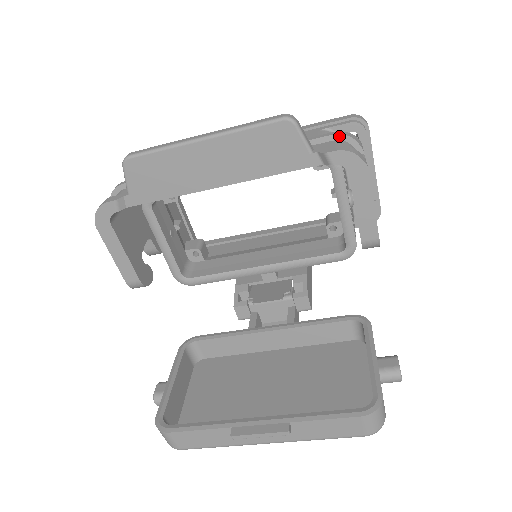
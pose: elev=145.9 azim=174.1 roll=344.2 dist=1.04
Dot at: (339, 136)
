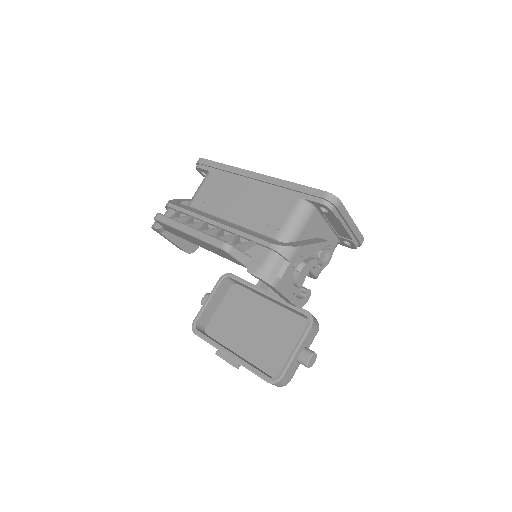
Dot at: (272, 249)
